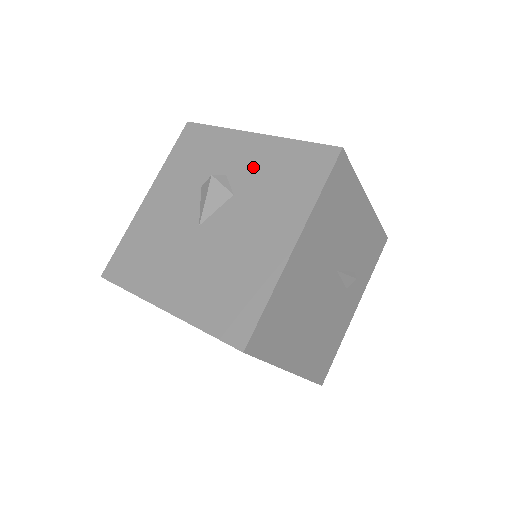
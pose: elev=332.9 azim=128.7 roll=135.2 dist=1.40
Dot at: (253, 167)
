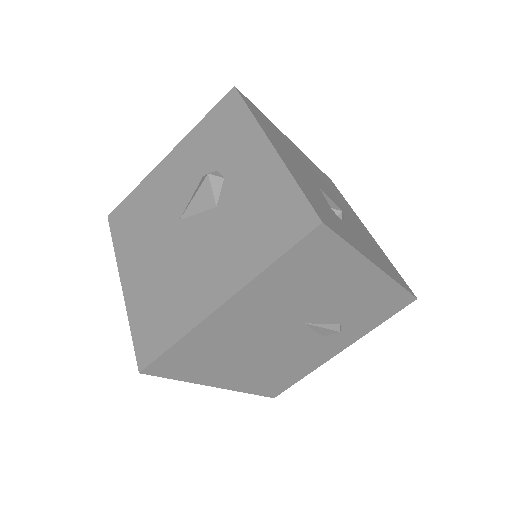
Dot at: (246, 186)
